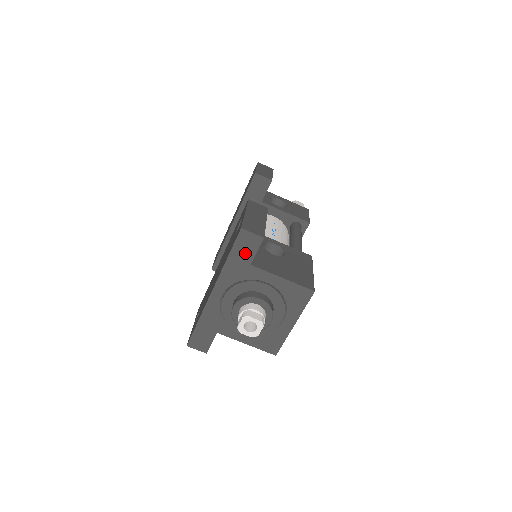
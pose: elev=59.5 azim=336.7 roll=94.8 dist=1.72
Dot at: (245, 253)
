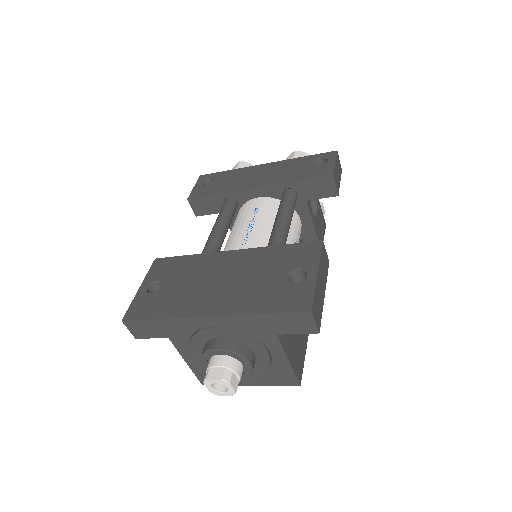
Dot at: (285, 325)
